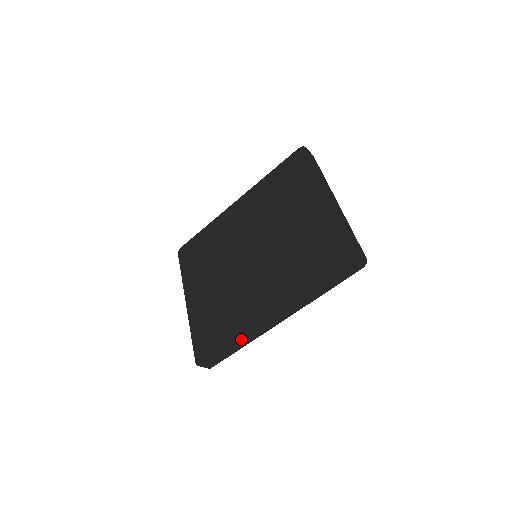
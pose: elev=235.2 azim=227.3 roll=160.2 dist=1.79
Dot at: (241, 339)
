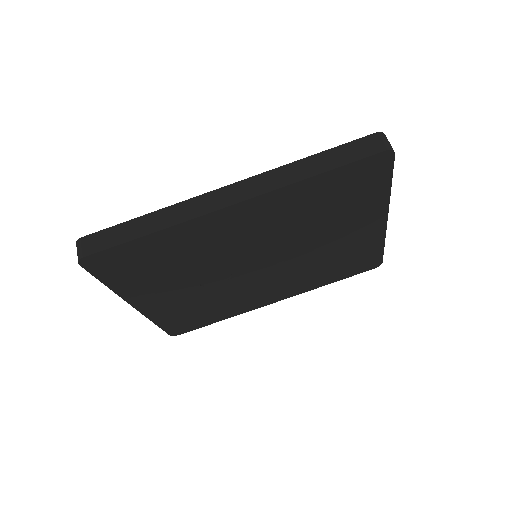
Dot at: (166, 210)
